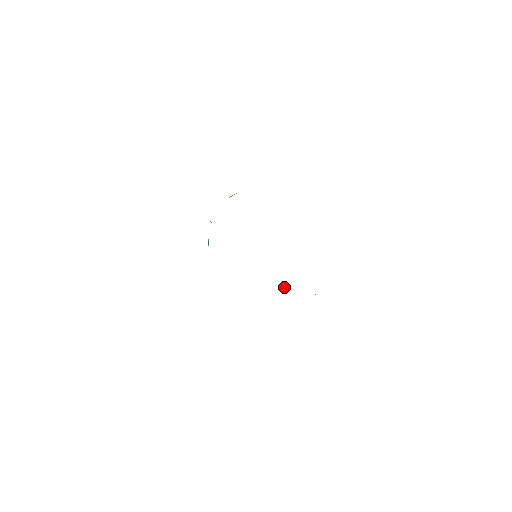
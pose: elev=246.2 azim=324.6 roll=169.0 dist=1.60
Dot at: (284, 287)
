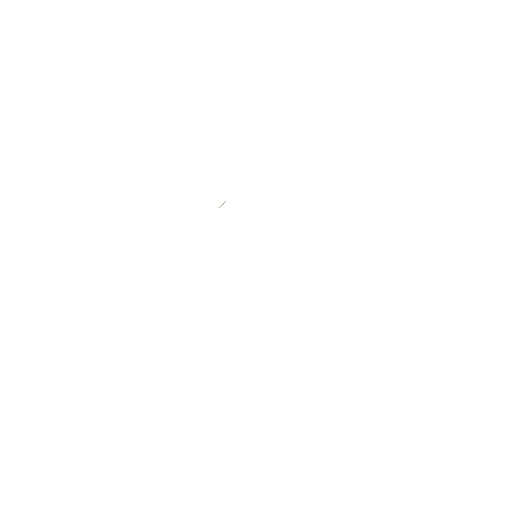
Dot at: occluded
